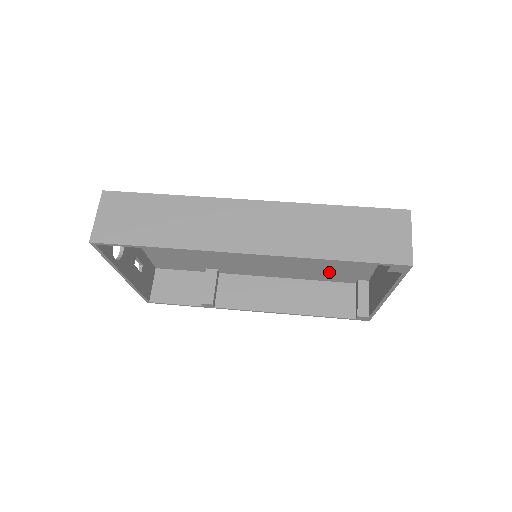
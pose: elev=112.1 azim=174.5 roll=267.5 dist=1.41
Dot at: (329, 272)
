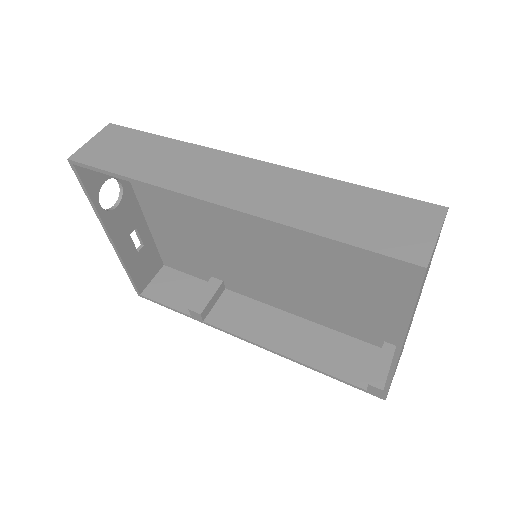
Dot at: (347, 316)
